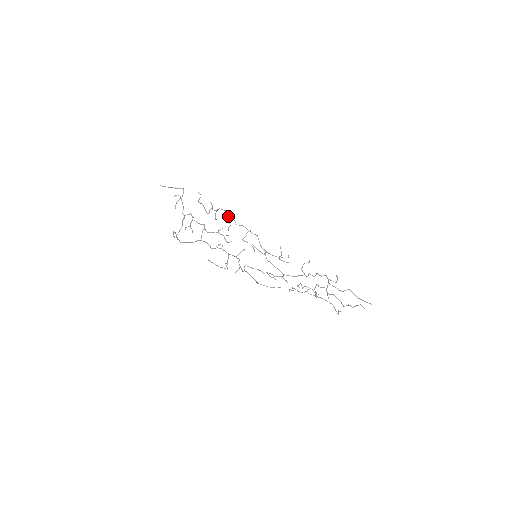
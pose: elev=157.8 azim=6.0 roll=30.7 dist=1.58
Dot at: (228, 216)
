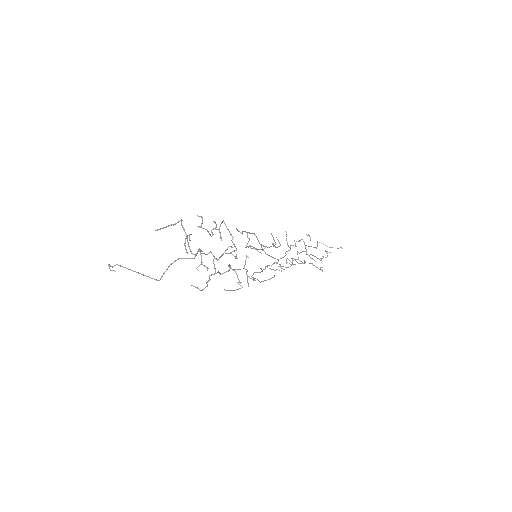
Dot at: occluded
